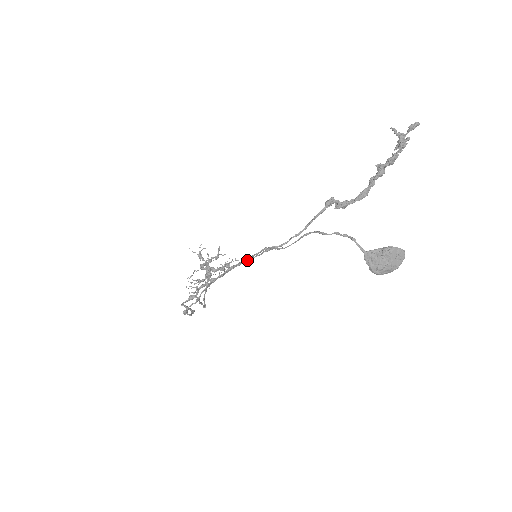
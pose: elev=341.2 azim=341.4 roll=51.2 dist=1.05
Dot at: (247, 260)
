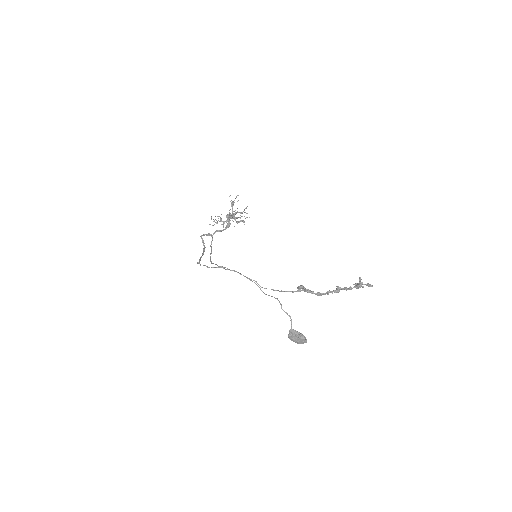
Dot at: (244, 276)
